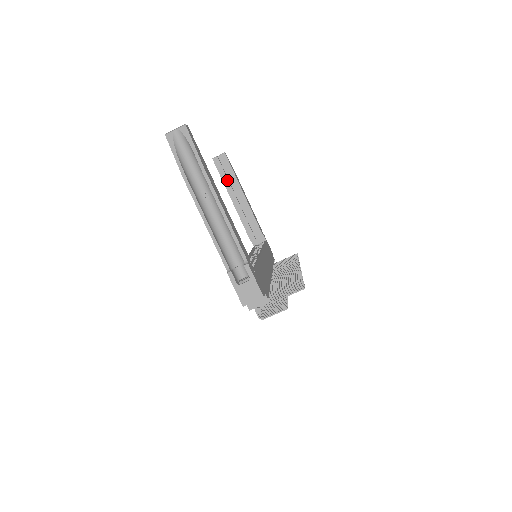
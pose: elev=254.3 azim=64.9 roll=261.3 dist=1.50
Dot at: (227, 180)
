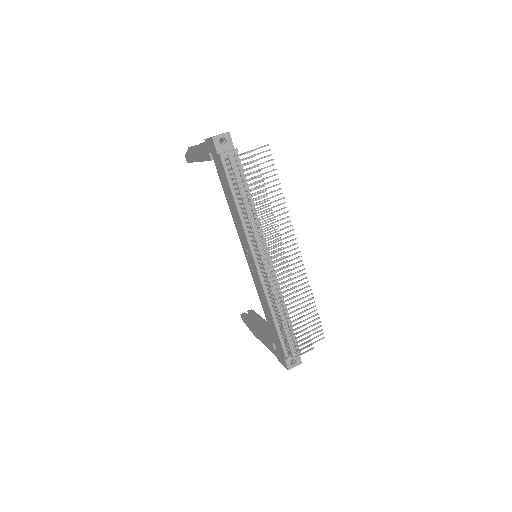
Dot at: (252, 320)
